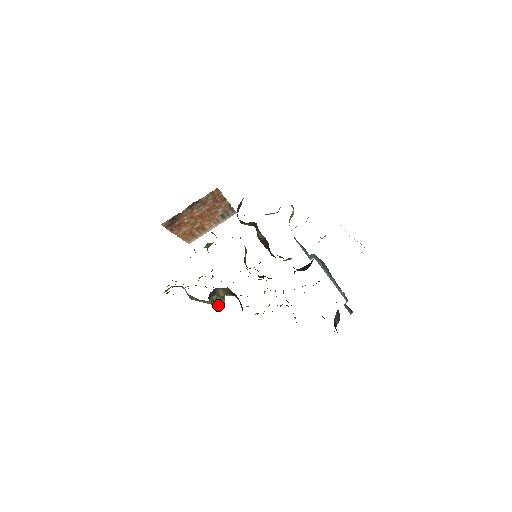
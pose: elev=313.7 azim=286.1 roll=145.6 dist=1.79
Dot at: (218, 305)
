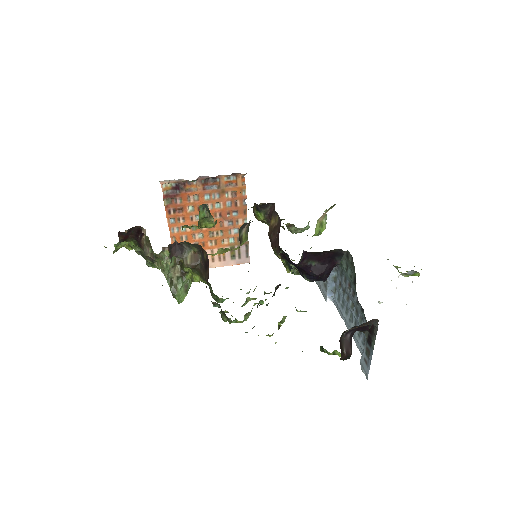
Dot at: (175, 293)
